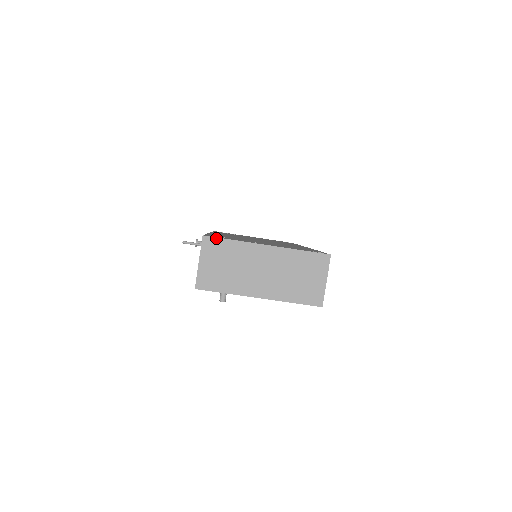
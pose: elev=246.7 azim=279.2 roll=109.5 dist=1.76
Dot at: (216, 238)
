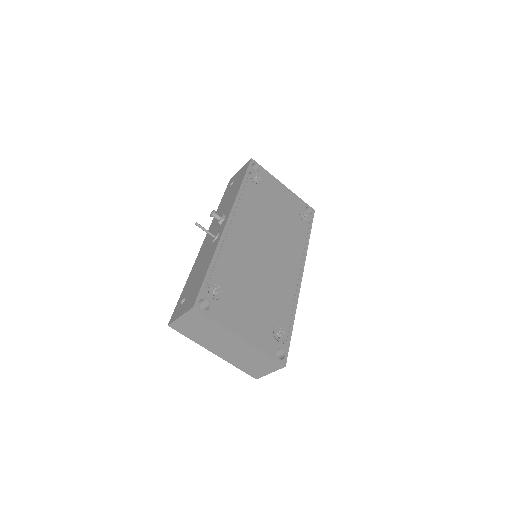
Dot at: (203, 314)
